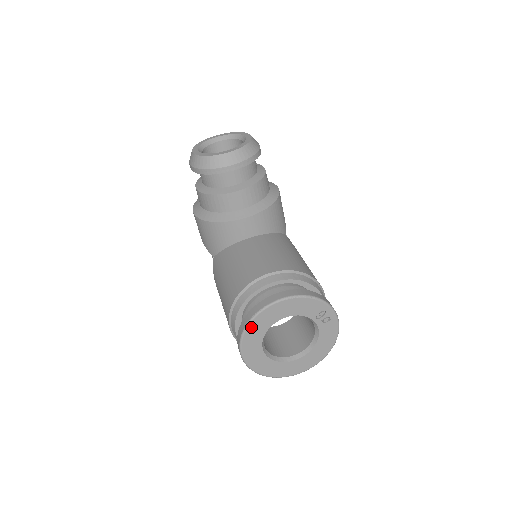
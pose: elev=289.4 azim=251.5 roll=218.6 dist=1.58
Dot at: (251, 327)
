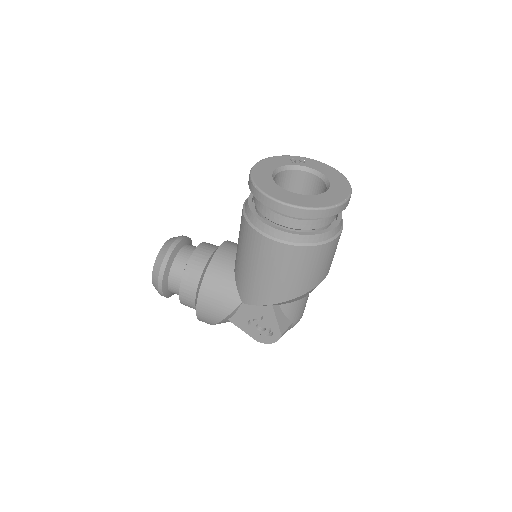
Dot at: (260, 186)
